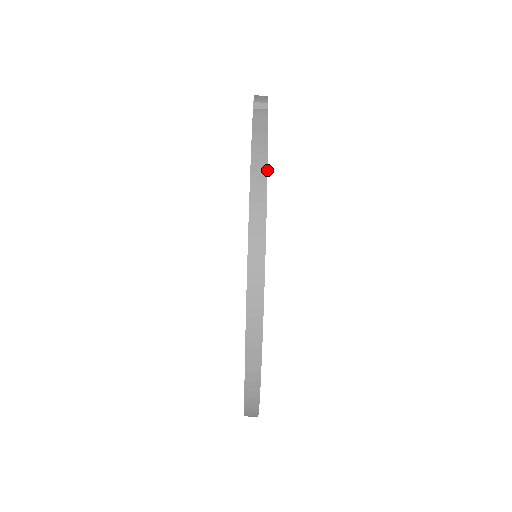
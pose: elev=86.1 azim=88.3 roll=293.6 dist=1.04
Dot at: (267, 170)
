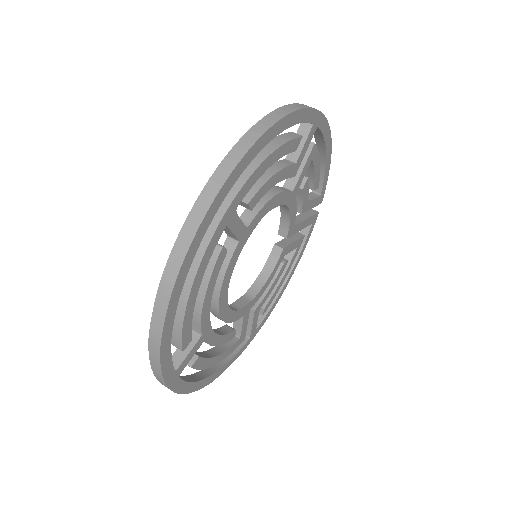
Dot at: occluded
